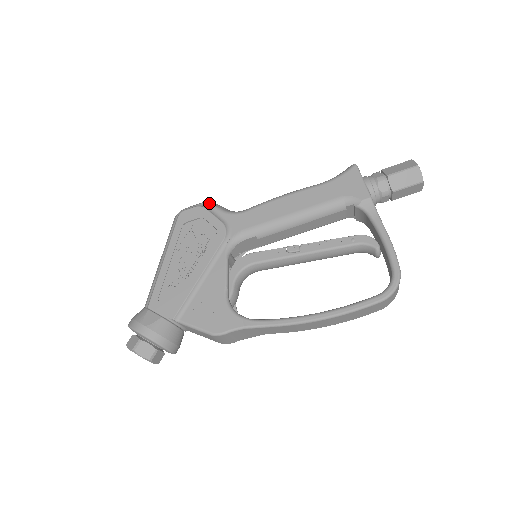
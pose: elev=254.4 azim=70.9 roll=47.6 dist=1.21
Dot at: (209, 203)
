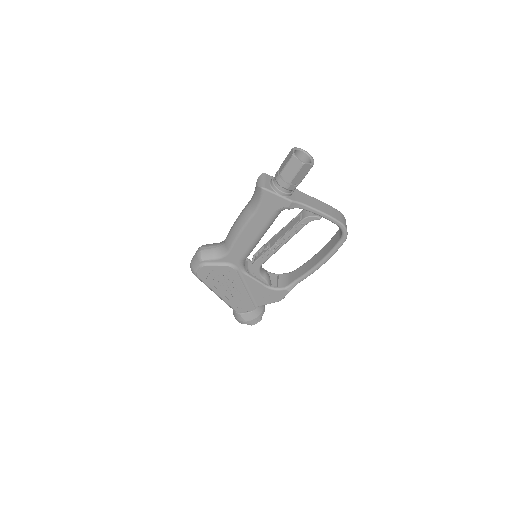
Dot at: (204, 261)
